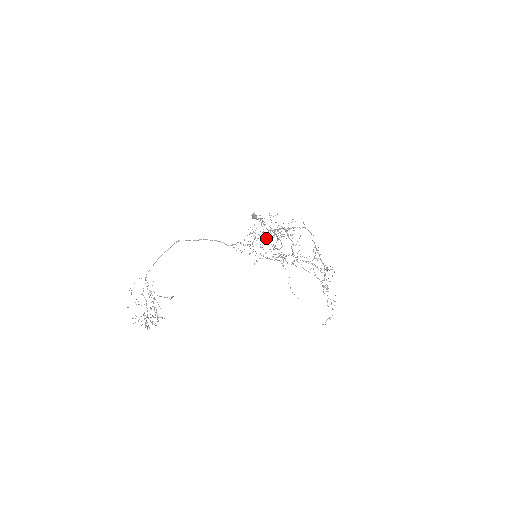
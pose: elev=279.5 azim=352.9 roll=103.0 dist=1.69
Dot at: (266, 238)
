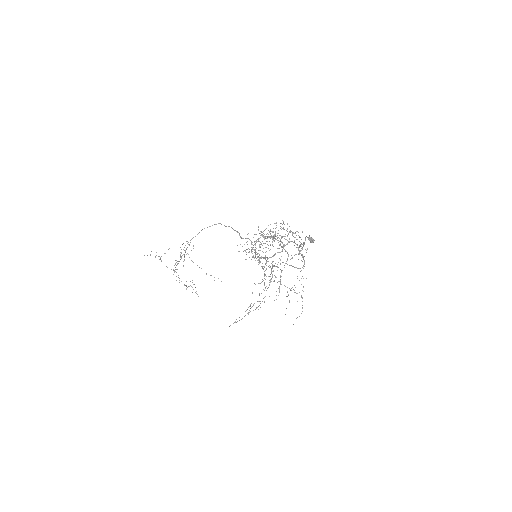
Dot at: (255, 234)
